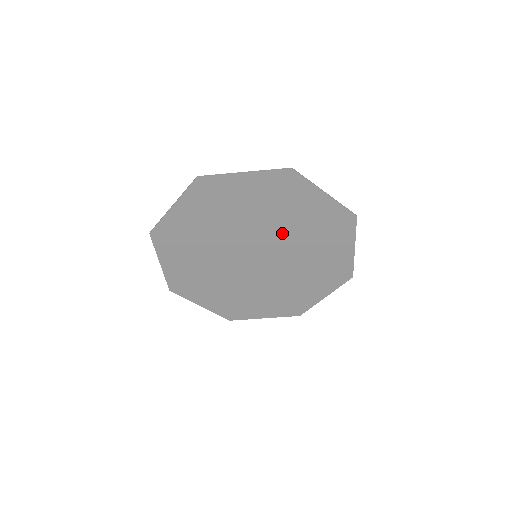
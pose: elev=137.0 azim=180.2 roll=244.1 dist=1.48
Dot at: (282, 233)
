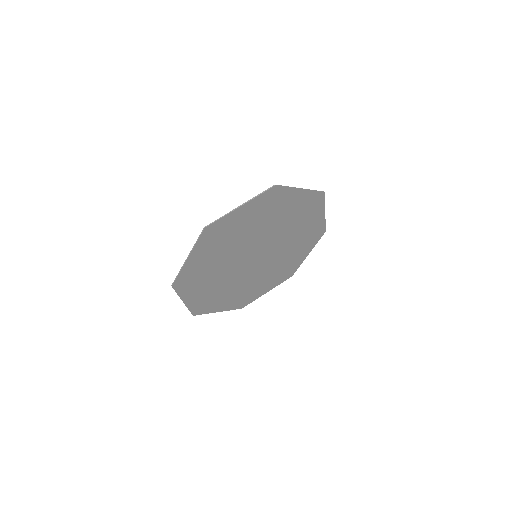
Dot at: (284, 239)
